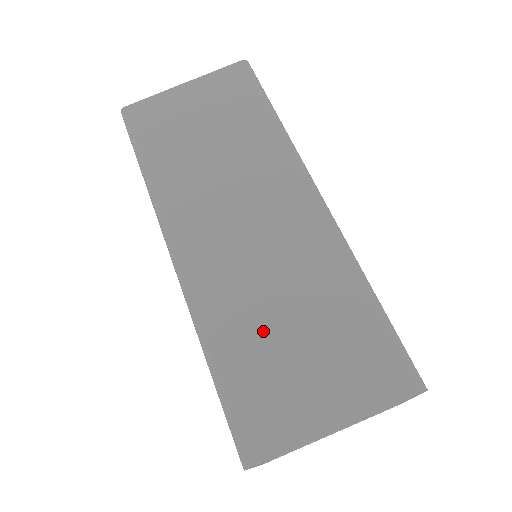
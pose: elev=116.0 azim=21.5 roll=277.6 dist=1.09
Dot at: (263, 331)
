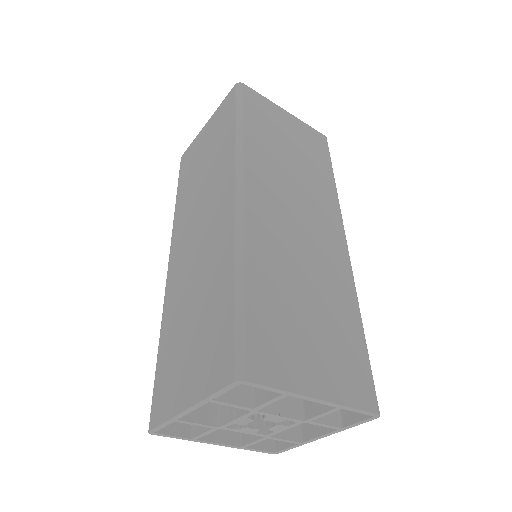
Dot at: (181, 322)
